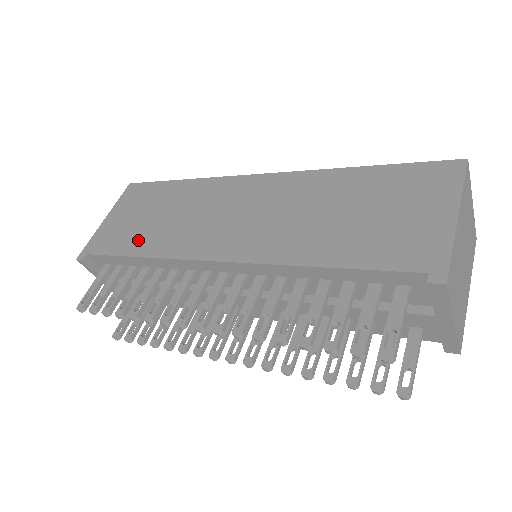
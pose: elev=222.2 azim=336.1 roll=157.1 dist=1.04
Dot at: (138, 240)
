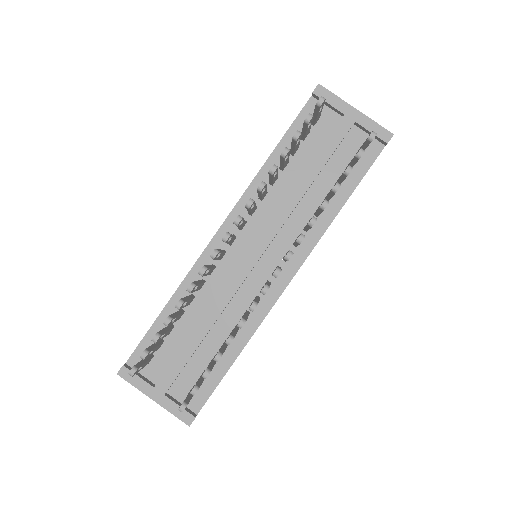
Dot at: occluded
